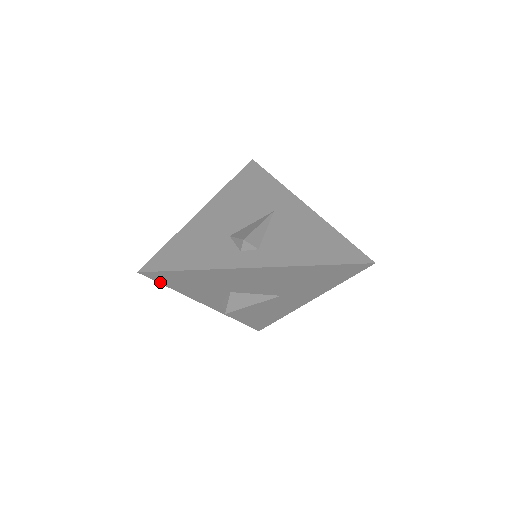
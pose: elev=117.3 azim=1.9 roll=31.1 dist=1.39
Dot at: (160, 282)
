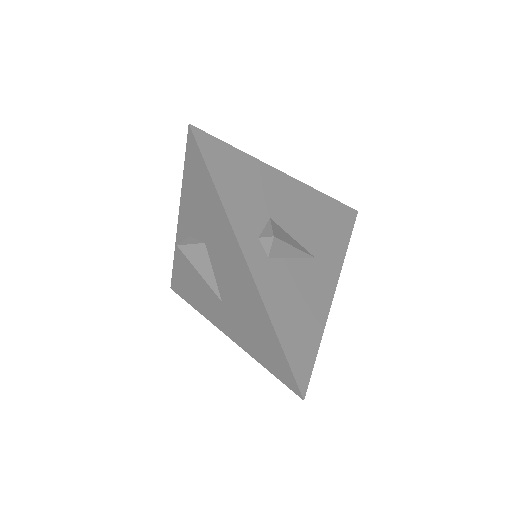
Dot at: (187, 156)
